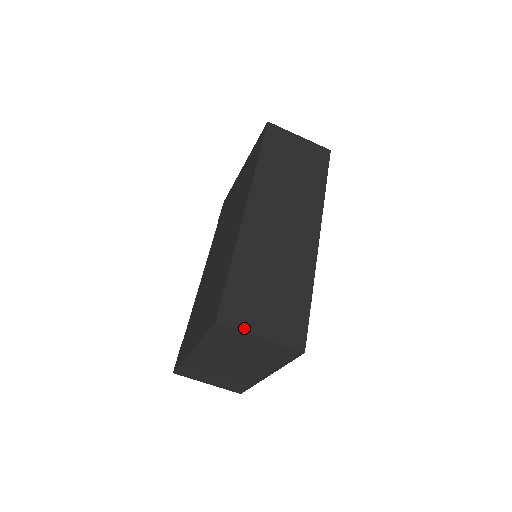
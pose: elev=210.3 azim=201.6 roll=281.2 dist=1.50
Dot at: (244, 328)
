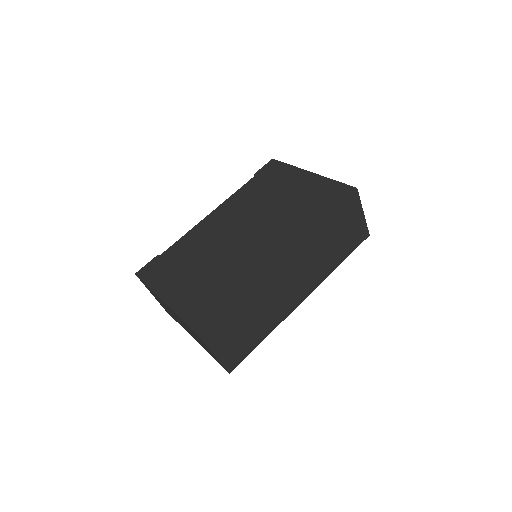
Dot at: (211, 346)
